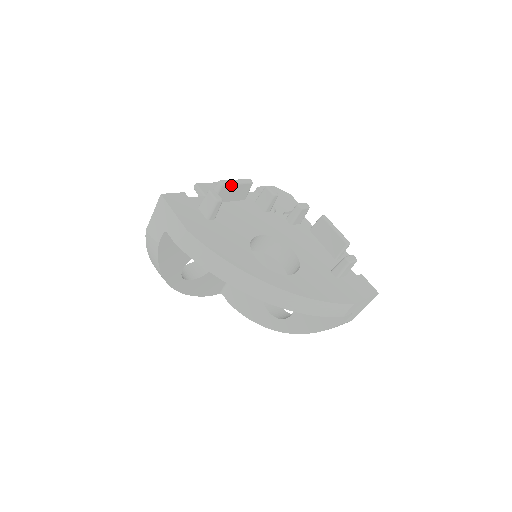
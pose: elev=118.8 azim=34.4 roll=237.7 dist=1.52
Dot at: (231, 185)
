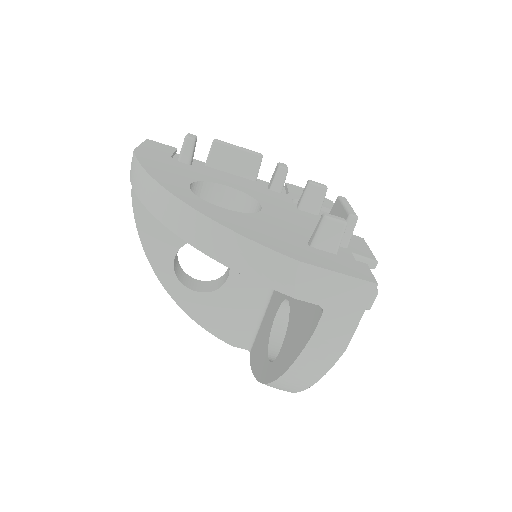
Dot at: (228, 146)
